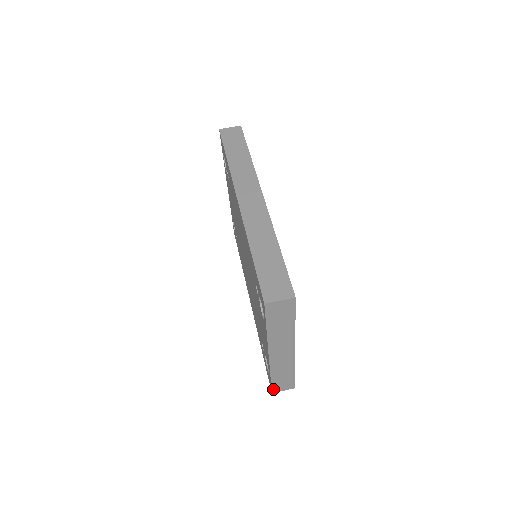
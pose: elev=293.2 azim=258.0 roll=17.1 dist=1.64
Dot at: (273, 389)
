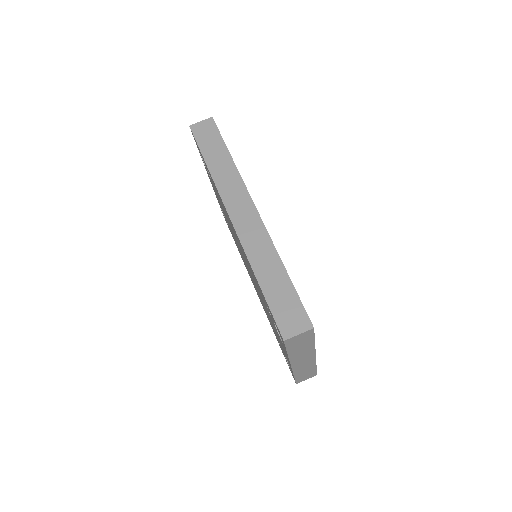
Dot at: (297, 382)
